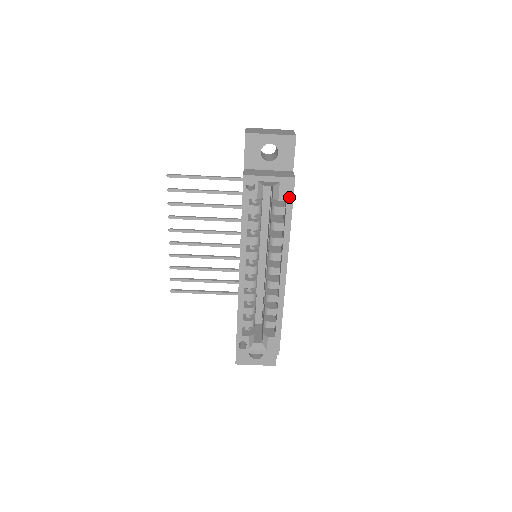
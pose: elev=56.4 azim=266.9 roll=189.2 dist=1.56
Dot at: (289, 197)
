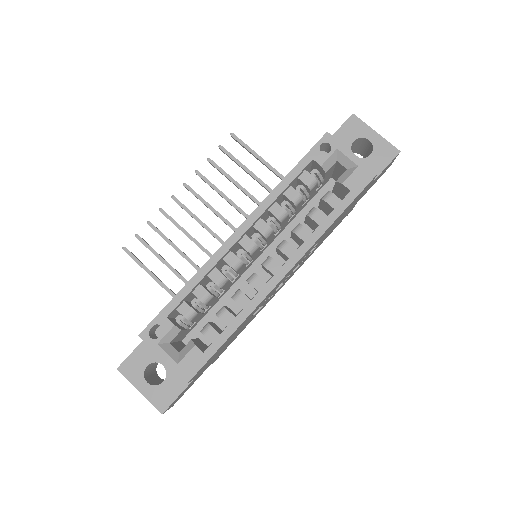
Dot at: (356, 189)
